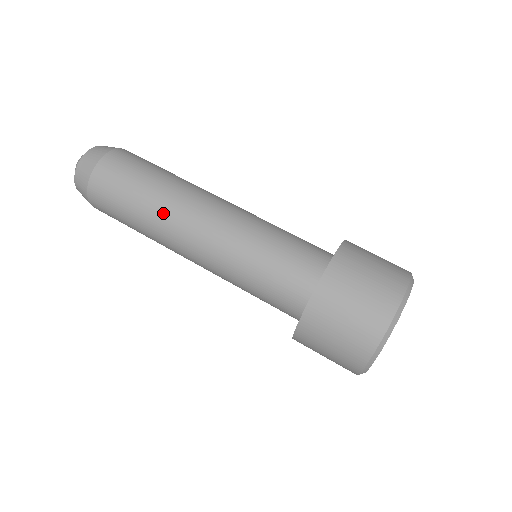
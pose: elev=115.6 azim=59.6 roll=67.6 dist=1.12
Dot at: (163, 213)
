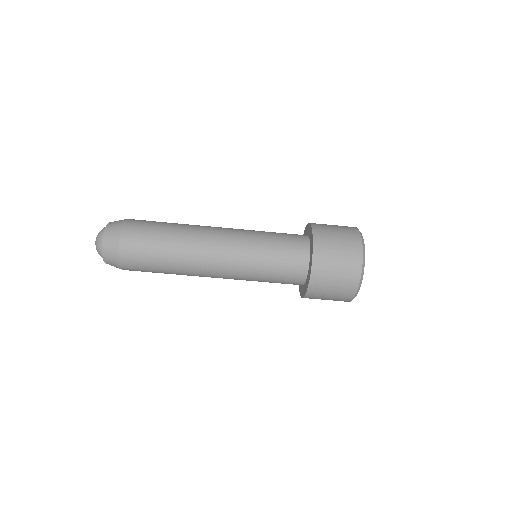
Dot at: occluded
